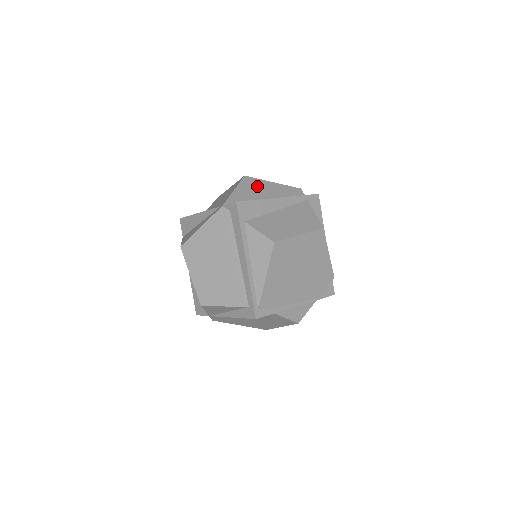
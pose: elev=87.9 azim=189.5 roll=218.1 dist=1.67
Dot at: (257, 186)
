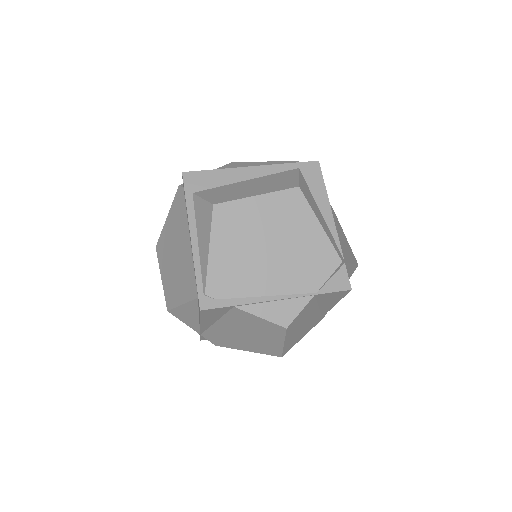
Dot at: occluded
